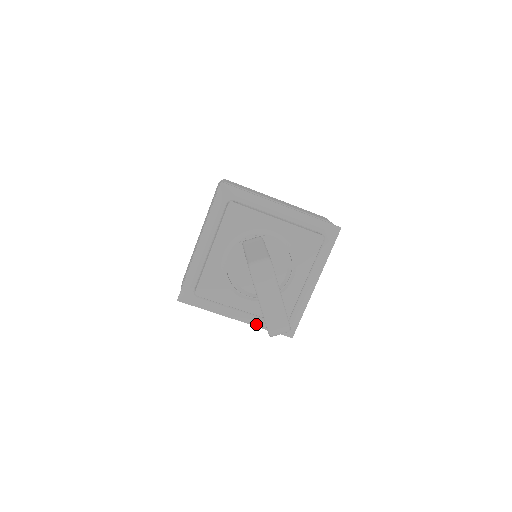
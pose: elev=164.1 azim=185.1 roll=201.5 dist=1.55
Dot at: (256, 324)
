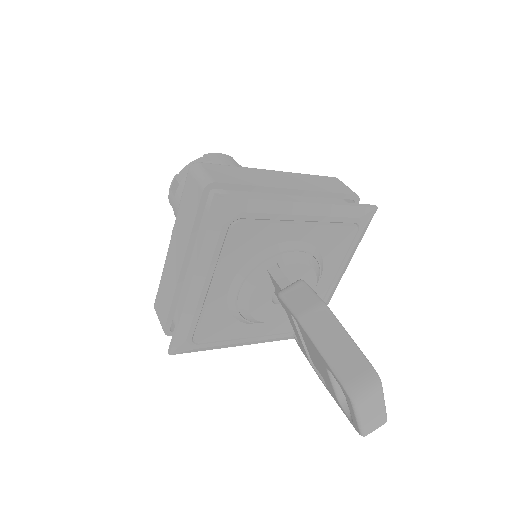
Dot at: (272, 340)
